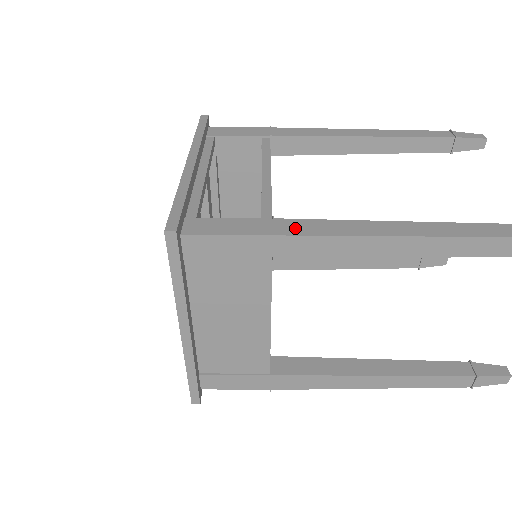
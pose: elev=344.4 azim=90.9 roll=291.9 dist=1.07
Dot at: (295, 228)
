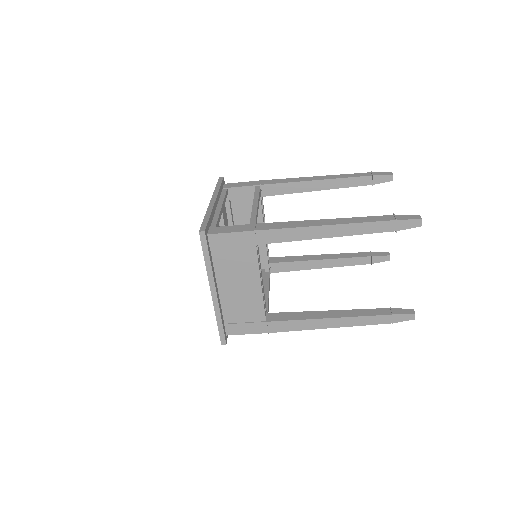
Dot at: (266, 227)
